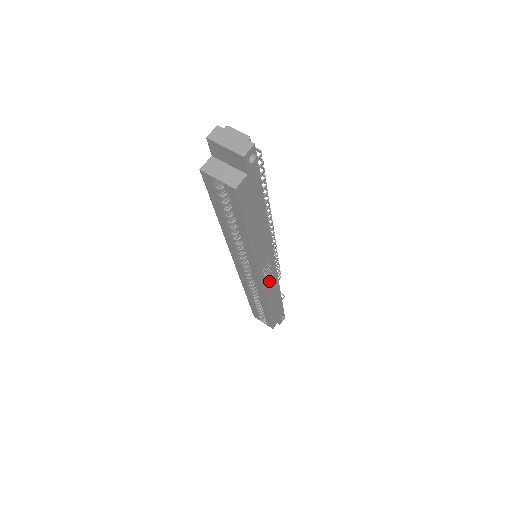
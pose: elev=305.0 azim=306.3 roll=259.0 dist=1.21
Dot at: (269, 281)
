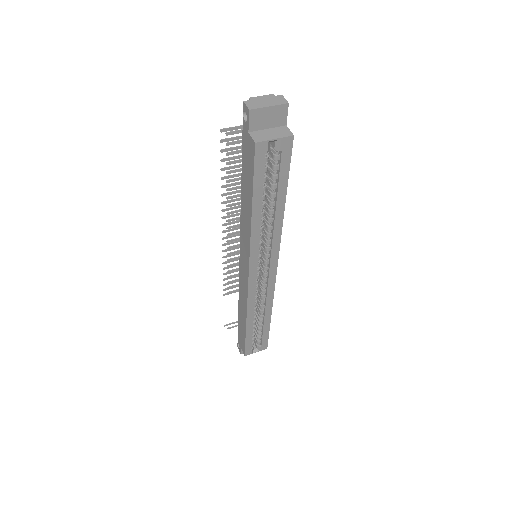
Dot at: occluded
